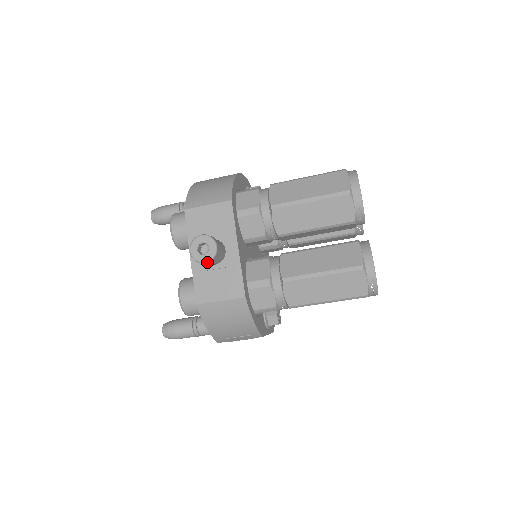
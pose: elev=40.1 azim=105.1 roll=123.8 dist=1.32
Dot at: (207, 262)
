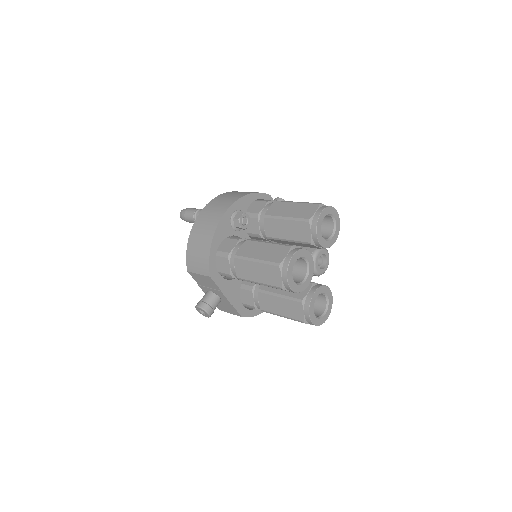
Dot at: (208, 317)
